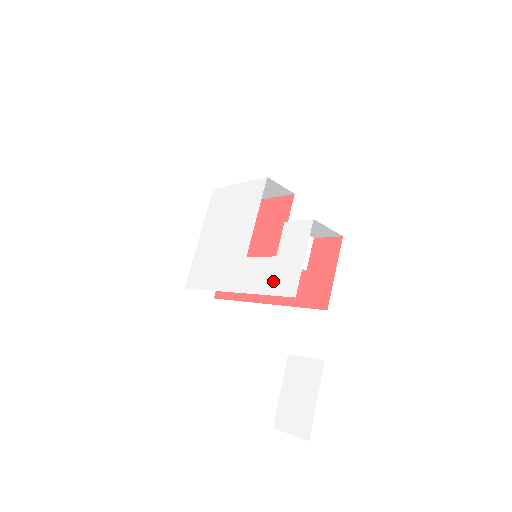
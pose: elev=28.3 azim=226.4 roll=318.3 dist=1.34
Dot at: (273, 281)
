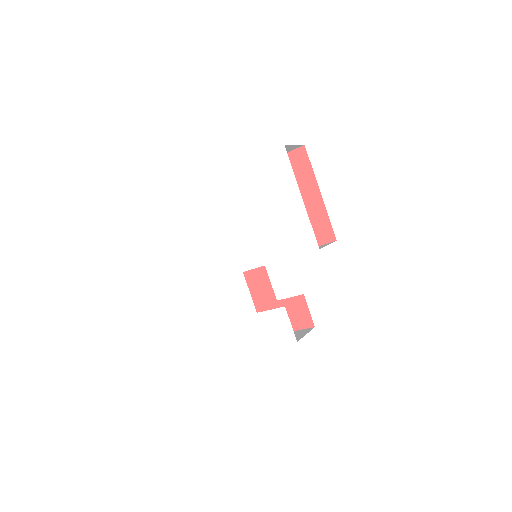
Dot at: (240, 321)
